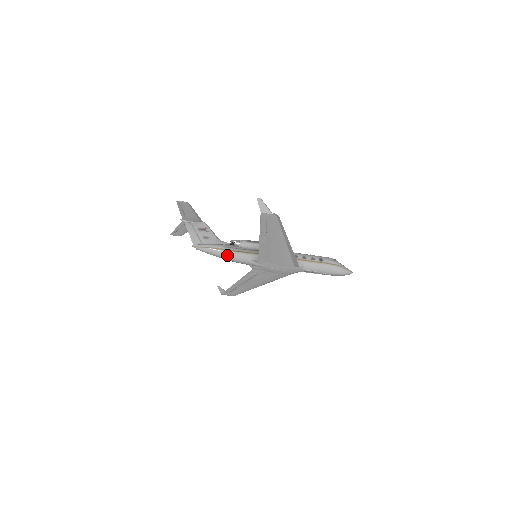
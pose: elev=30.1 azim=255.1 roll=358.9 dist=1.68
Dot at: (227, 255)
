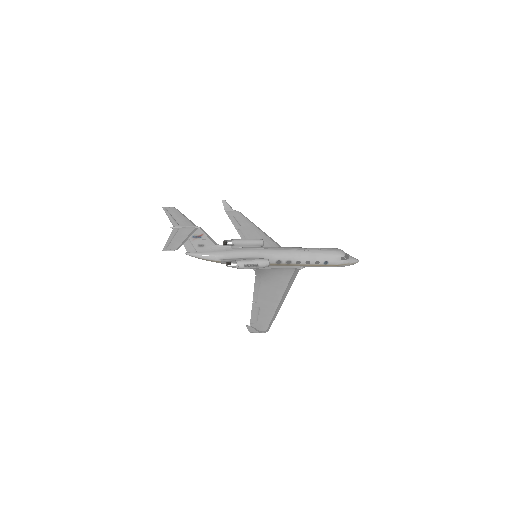
Dot at: occluded
